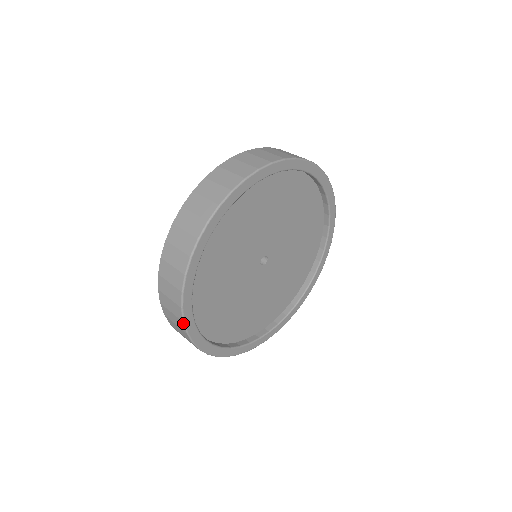
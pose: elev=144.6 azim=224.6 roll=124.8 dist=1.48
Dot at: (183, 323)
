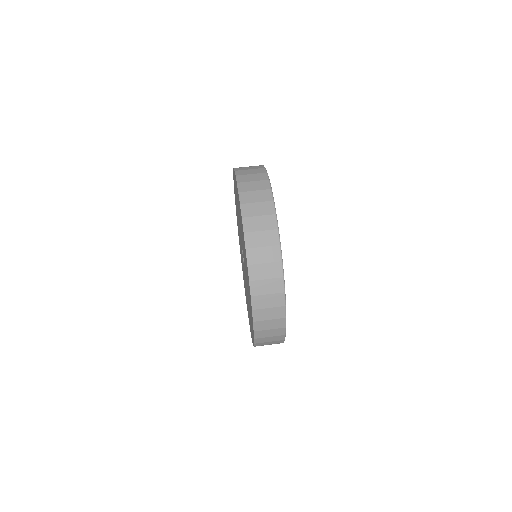
Dot at: (285, 336)
